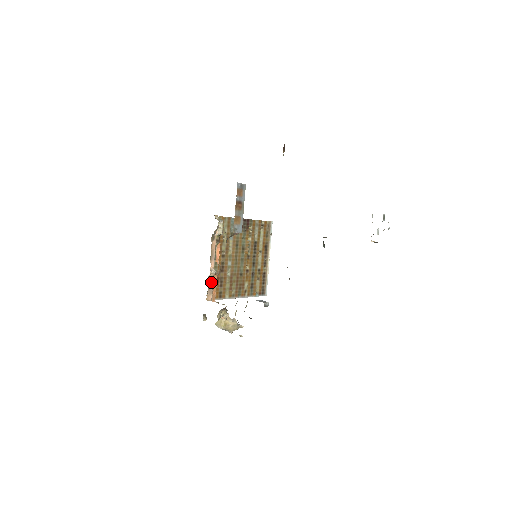
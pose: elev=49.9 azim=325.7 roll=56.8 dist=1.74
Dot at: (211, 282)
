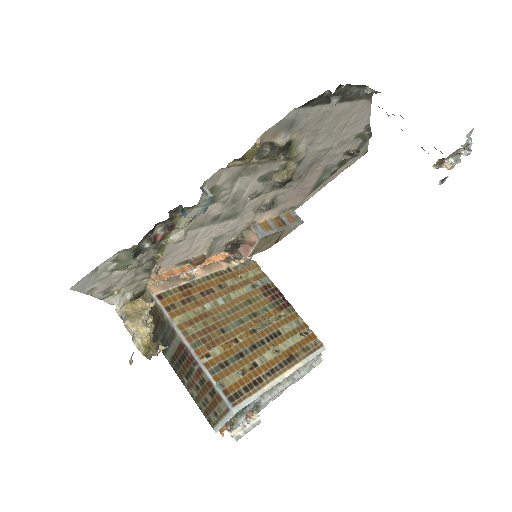
Dot at: (177, 283)
